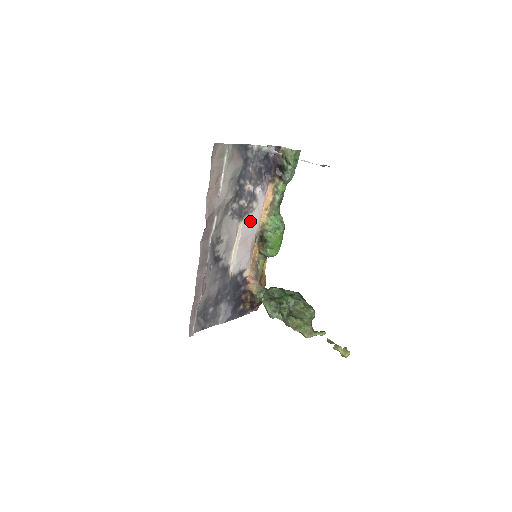
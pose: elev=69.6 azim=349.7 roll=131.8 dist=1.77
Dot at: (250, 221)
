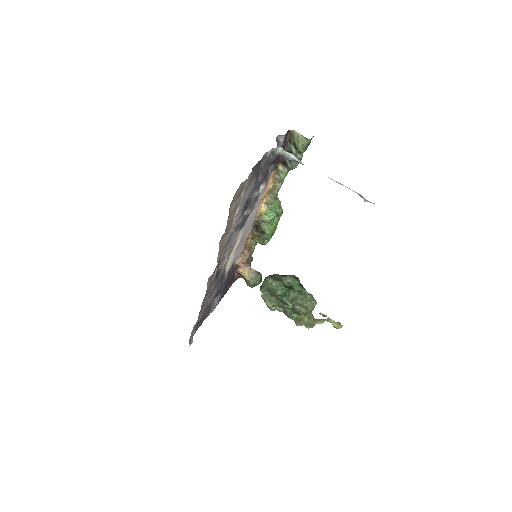
Dot at: (249, 220)
